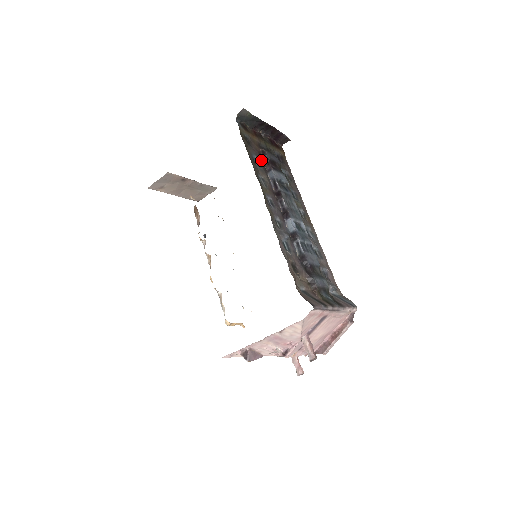
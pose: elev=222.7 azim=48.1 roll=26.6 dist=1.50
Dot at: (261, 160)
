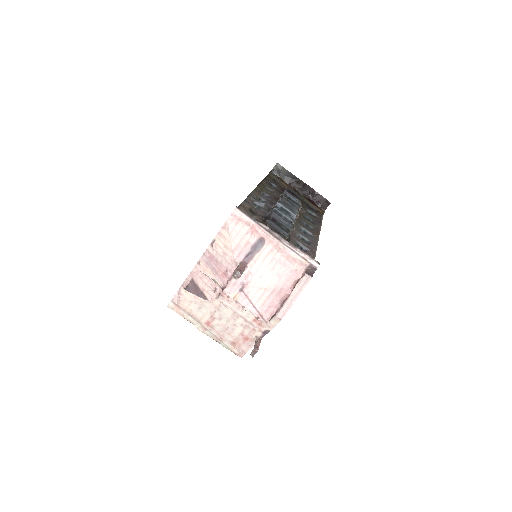
Dot at: (281, 190)
